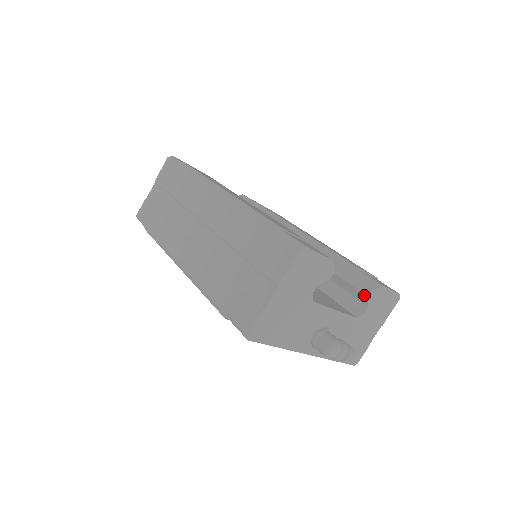
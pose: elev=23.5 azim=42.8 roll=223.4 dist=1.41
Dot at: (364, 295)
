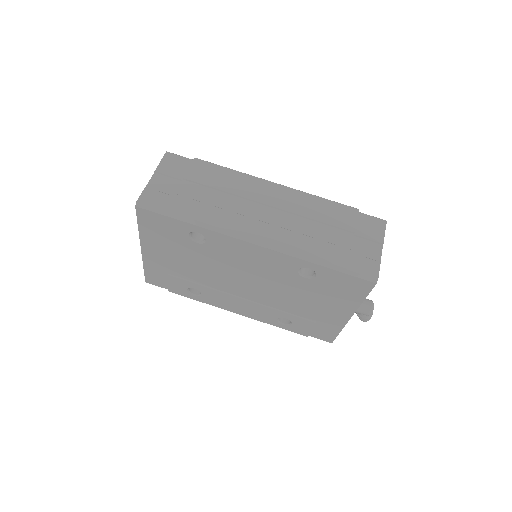
Dot at: occluded
